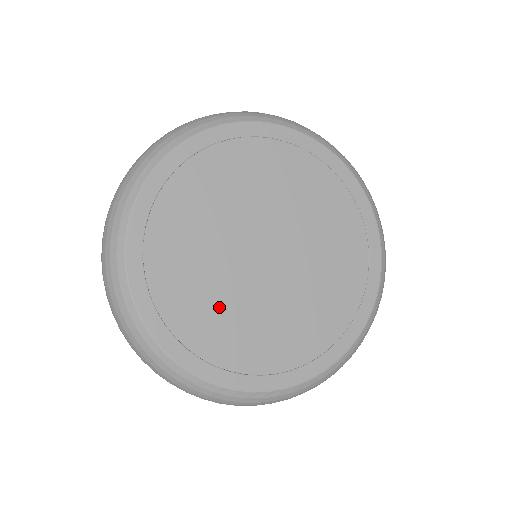
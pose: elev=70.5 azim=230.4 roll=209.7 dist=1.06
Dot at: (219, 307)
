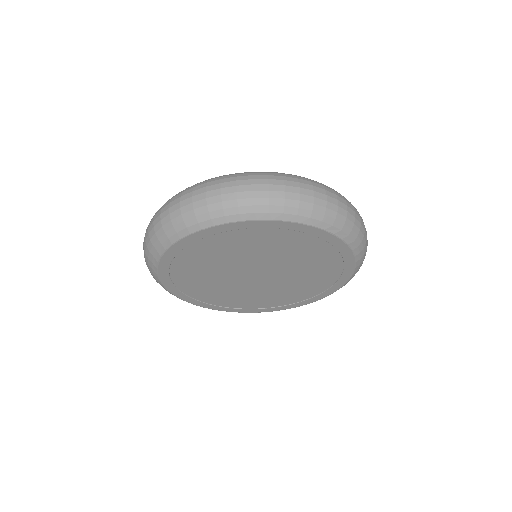
Dot at: (236, 295)
